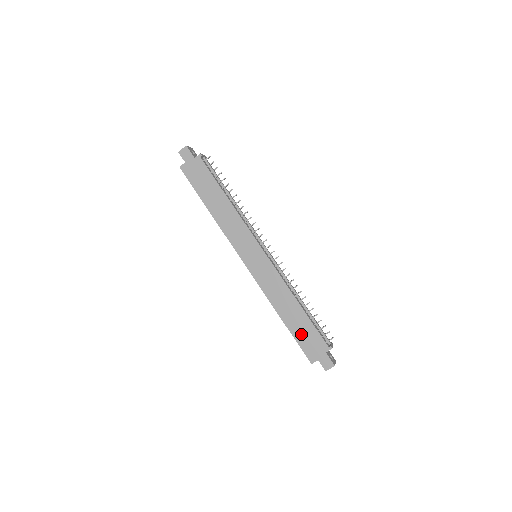
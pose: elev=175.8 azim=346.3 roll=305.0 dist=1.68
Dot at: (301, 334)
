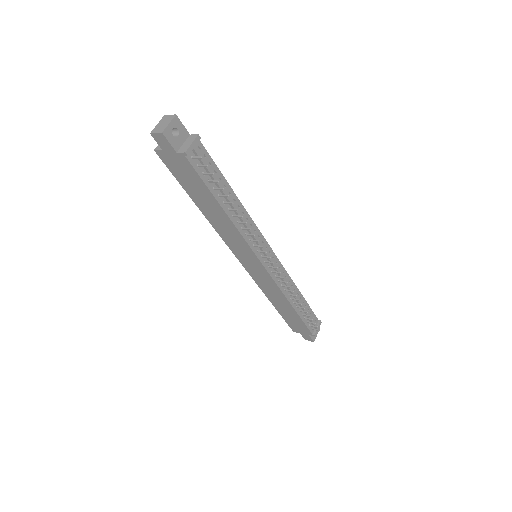
Dot at: (289, 318)
